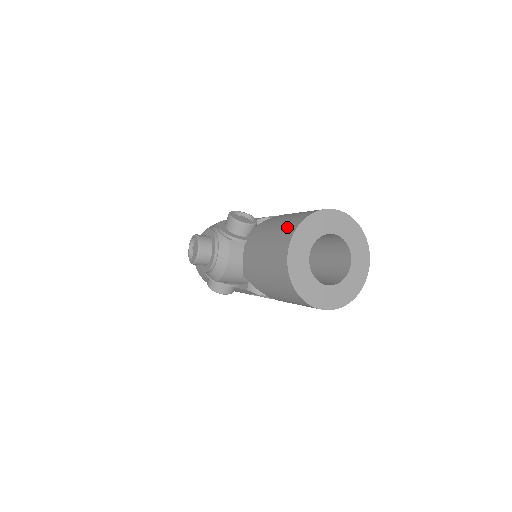
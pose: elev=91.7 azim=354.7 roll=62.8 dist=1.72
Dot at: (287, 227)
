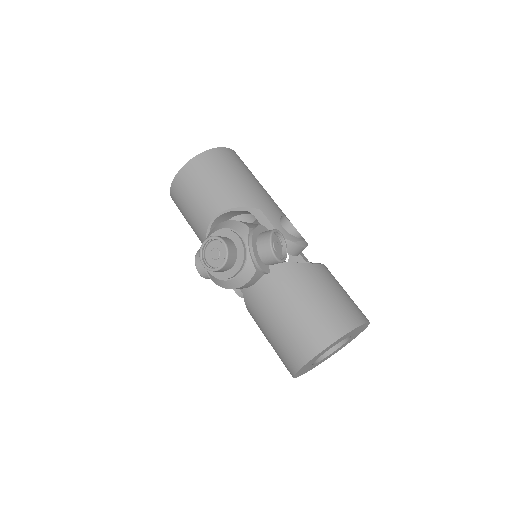
Dot at: (325, 325)
